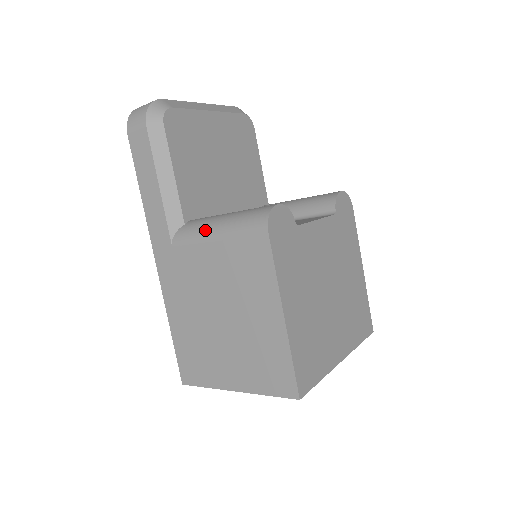
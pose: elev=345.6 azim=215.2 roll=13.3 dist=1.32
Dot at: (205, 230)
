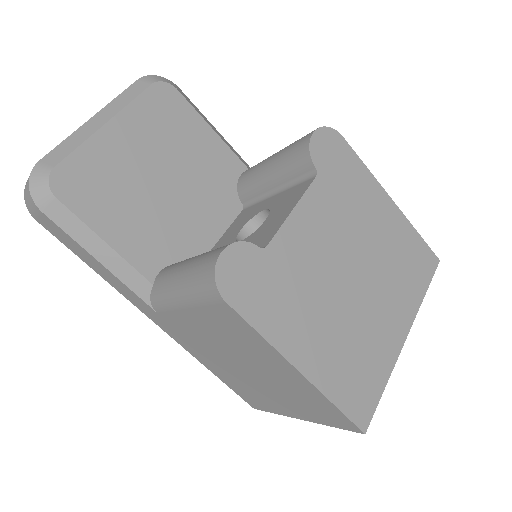
Dot at: (170, 297)
